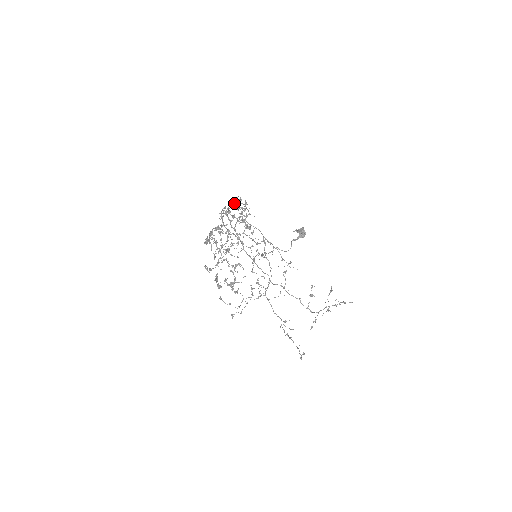
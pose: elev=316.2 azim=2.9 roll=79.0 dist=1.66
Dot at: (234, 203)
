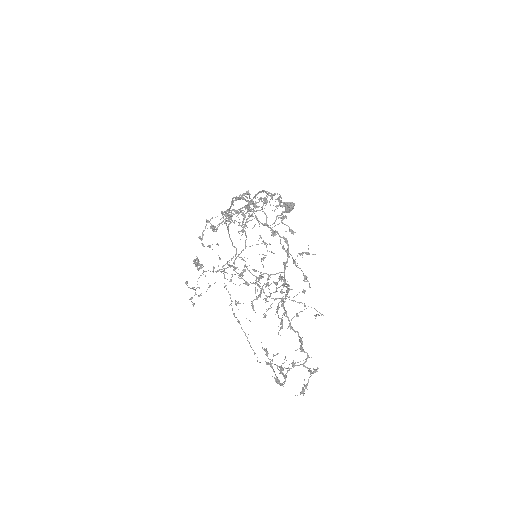
Dot at: occluded
